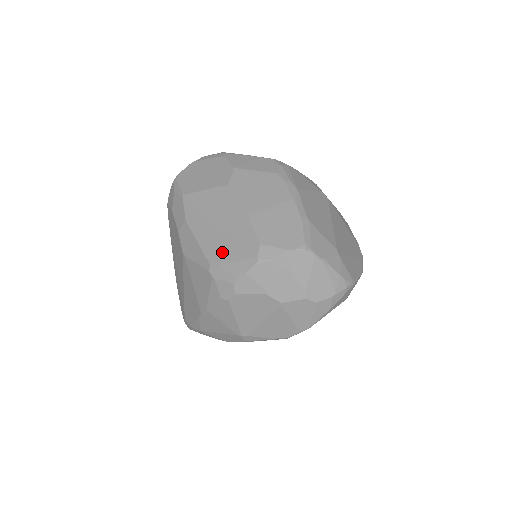
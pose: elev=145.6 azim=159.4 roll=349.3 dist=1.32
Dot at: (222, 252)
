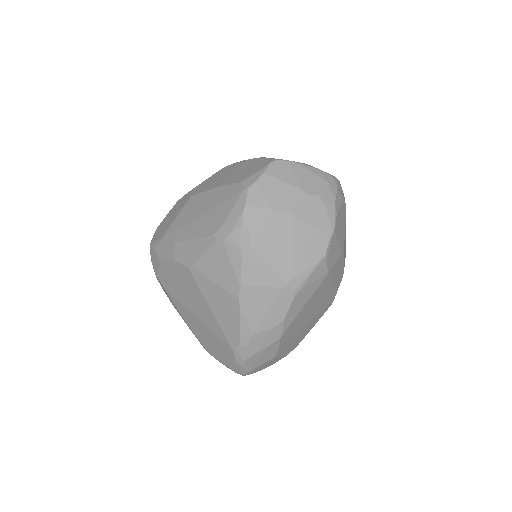
Dot at: (217, 219)
